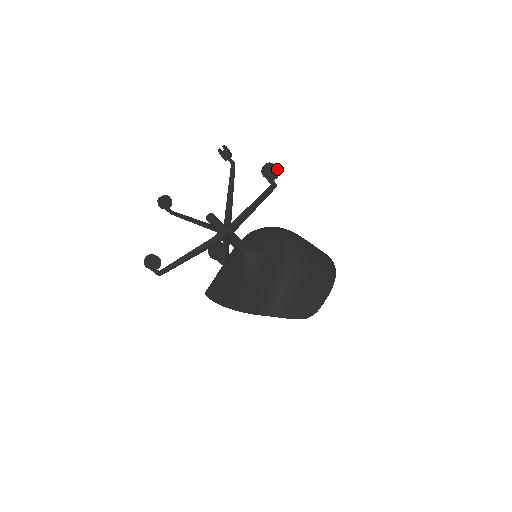
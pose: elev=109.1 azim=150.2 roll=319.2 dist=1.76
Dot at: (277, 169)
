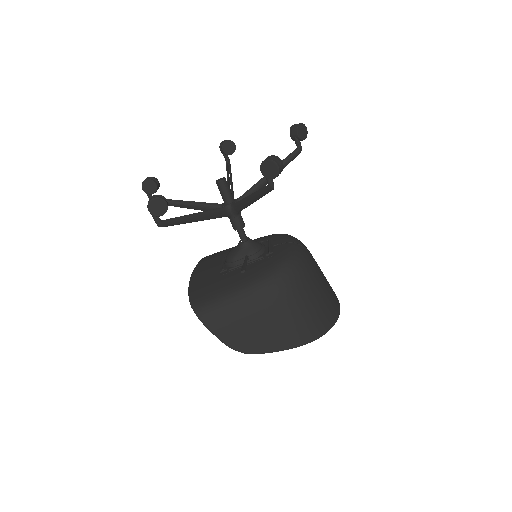
Dot at: (277, 168)
